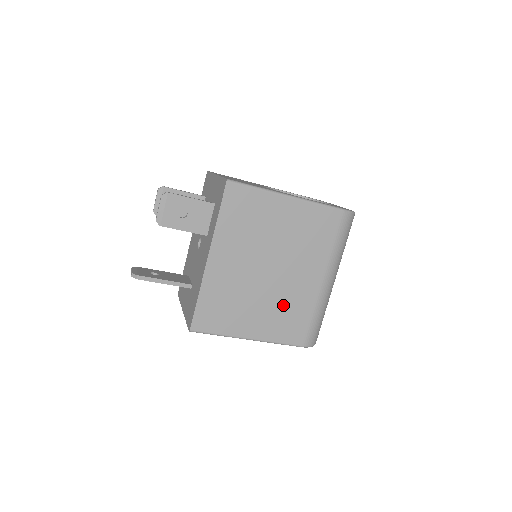
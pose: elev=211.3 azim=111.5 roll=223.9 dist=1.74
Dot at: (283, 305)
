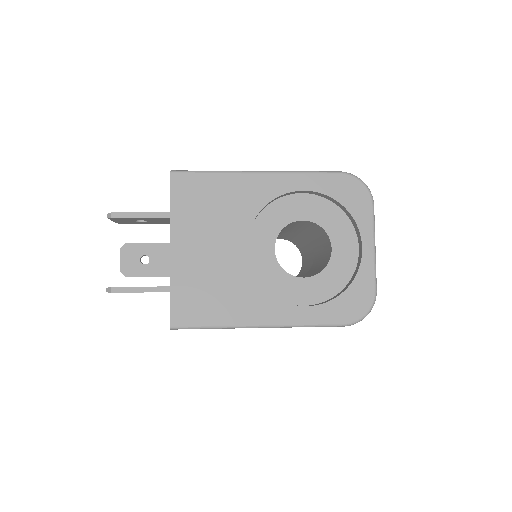
Dot at: occluded
